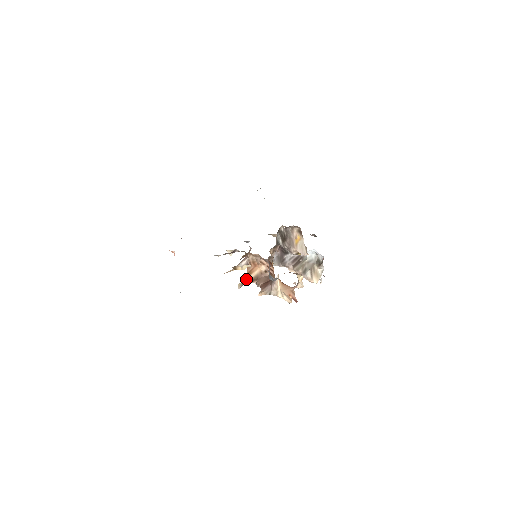
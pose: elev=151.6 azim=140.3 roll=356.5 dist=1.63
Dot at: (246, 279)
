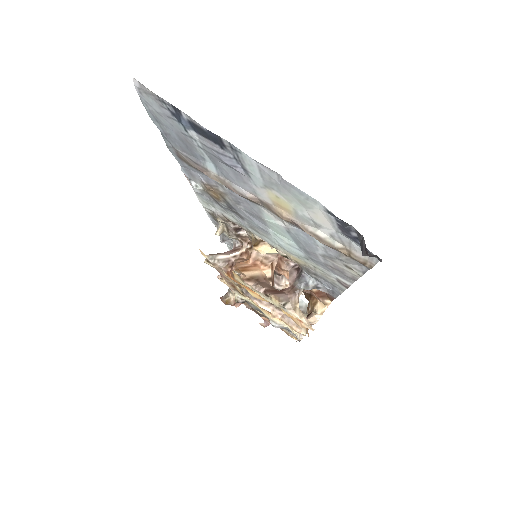
Dot at: (240, 272)
